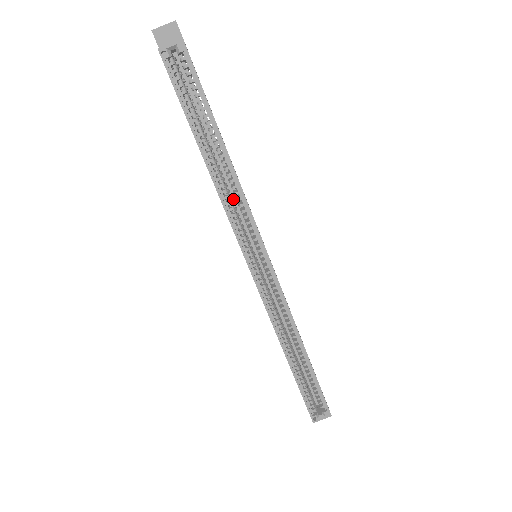
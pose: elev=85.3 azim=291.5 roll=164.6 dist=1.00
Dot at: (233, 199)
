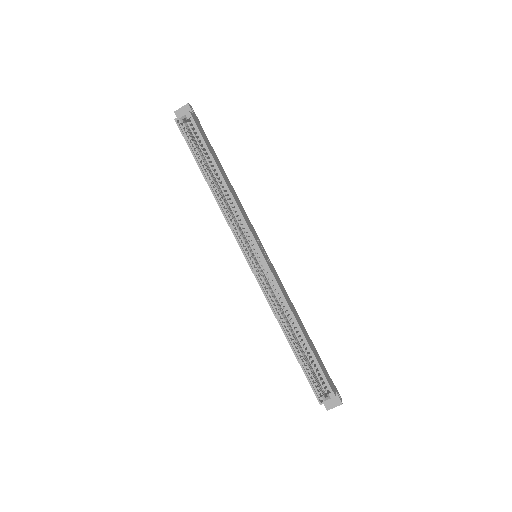
Dot at: (235, 214)
